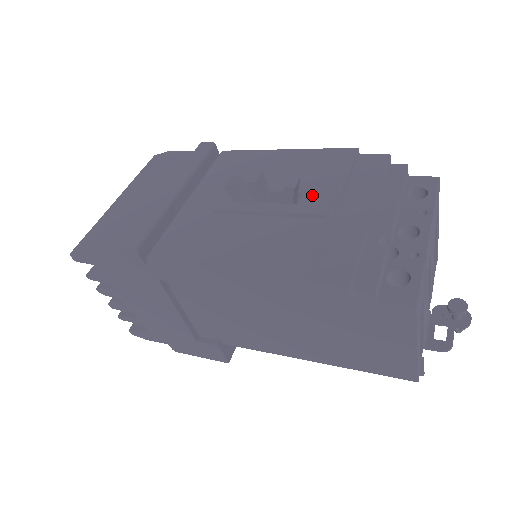
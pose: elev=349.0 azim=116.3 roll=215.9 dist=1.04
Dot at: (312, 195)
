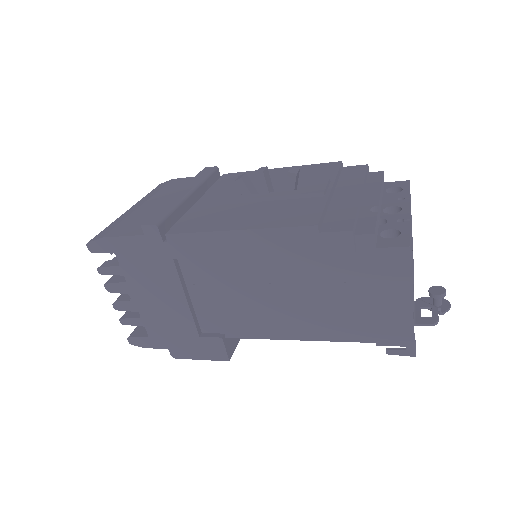
Dot at: (310, 184)
